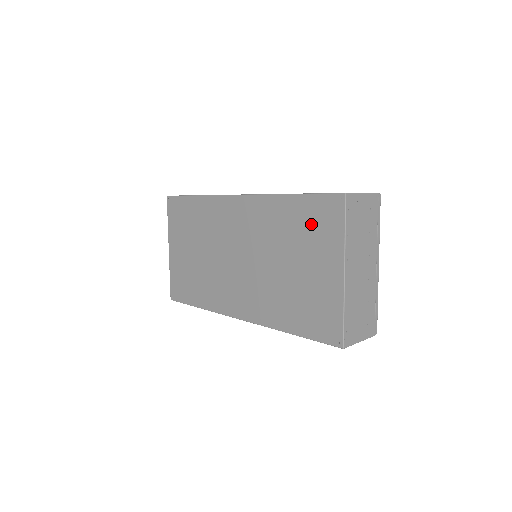
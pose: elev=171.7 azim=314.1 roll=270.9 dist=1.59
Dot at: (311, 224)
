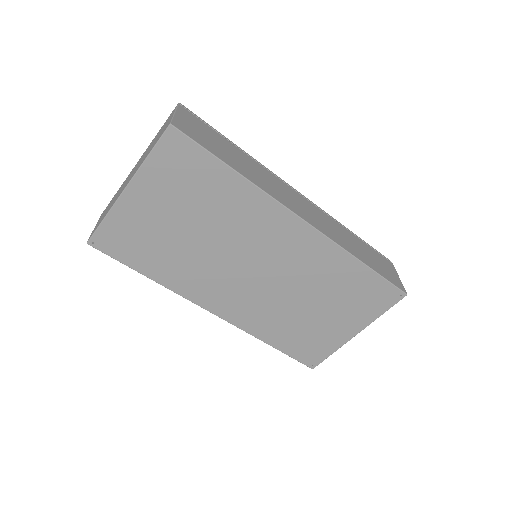
Dot at: (361, 294)
